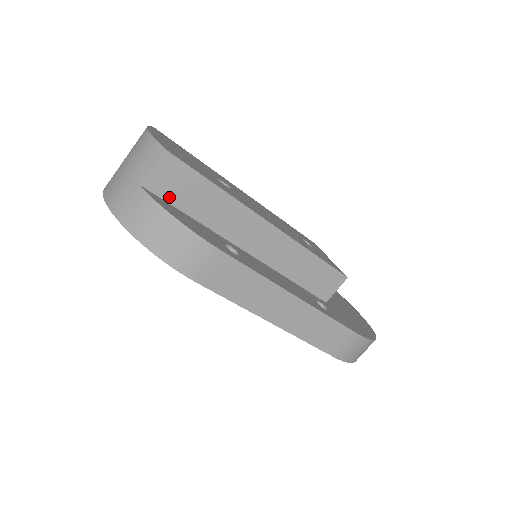
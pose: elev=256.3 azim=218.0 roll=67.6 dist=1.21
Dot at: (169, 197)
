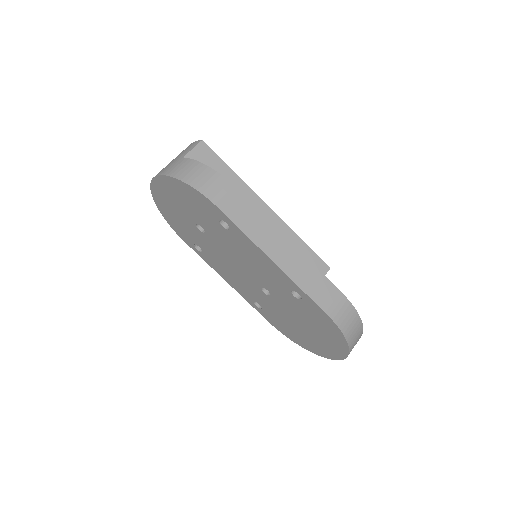
Dot at: occluded
